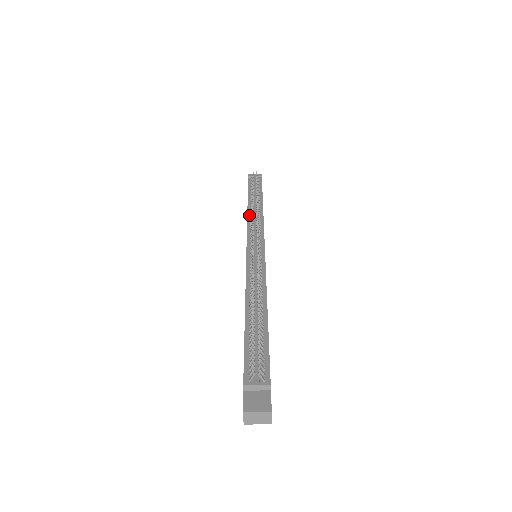
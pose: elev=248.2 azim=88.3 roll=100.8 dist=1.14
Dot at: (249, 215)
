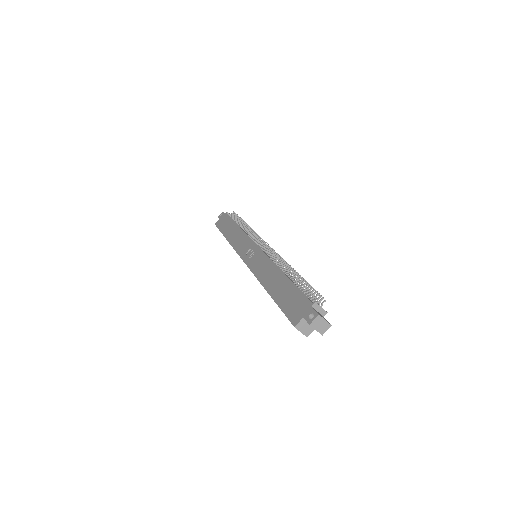
Dot at: (245, 231)
